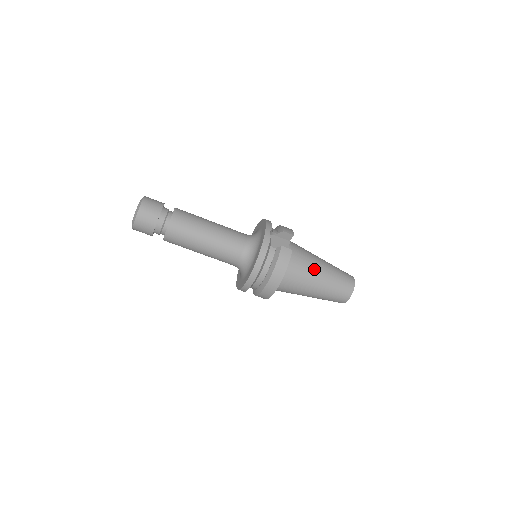
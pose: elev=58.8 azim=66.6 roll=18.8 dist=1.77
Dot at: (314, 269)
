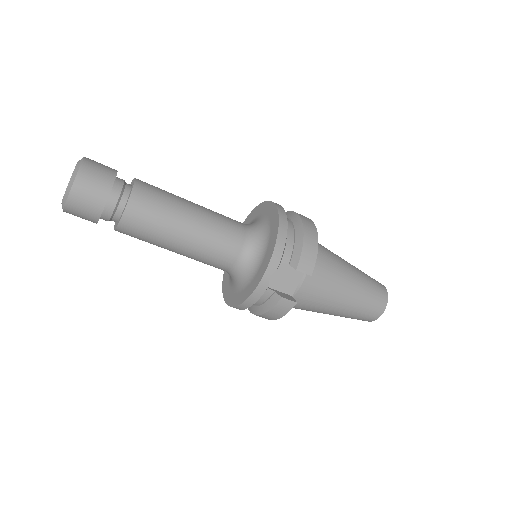
Dot at: (328, 304)
